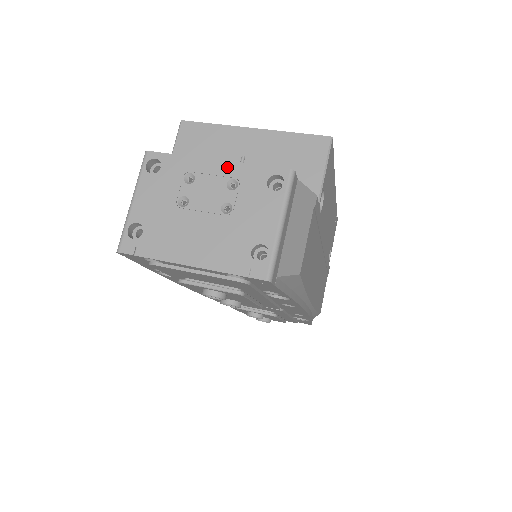
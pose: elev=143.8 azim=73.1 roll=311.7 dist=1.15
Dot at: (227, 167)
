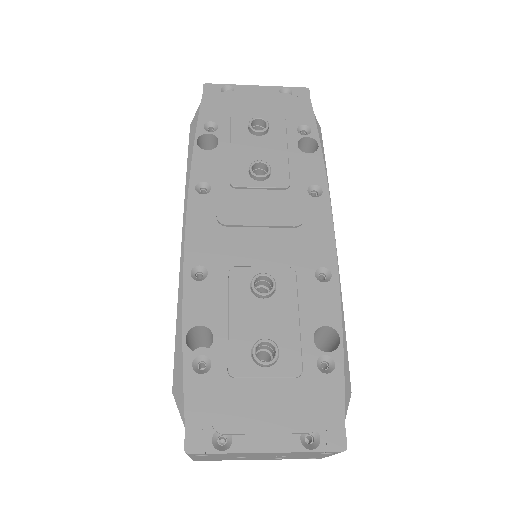
Dot at: occluded
